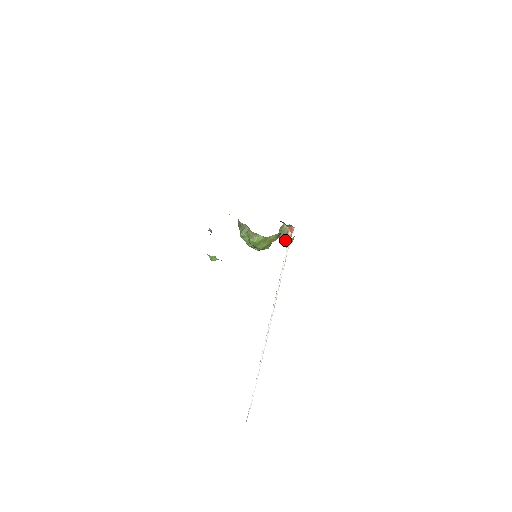
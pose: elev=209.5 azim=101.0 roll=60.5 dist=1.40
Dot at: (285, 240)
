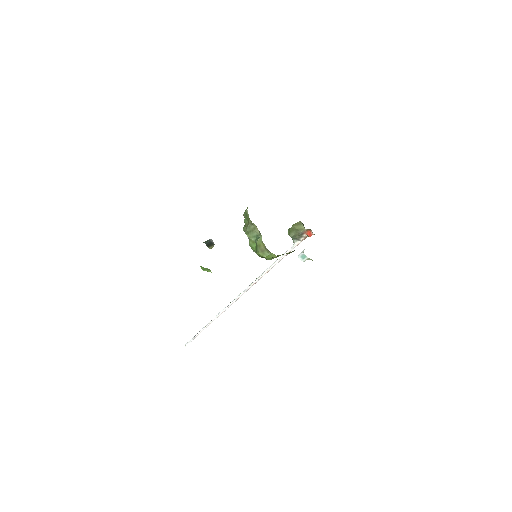
Dot at: (301, 256)
